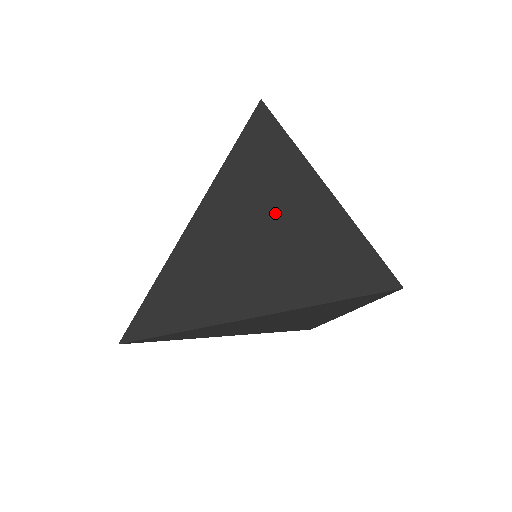
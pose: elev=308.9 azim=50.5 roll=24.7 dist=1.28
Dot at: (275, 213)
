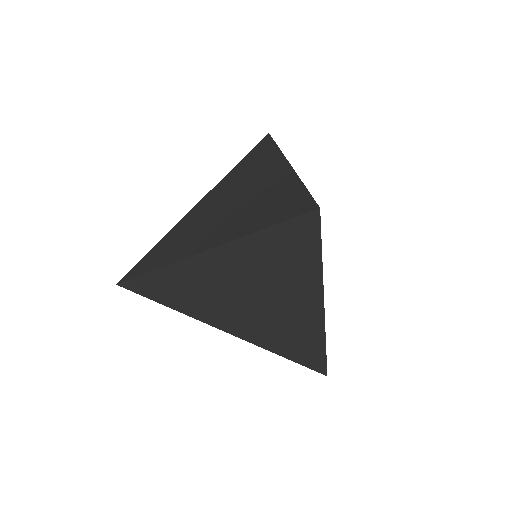
Dot at: (248, 186)
